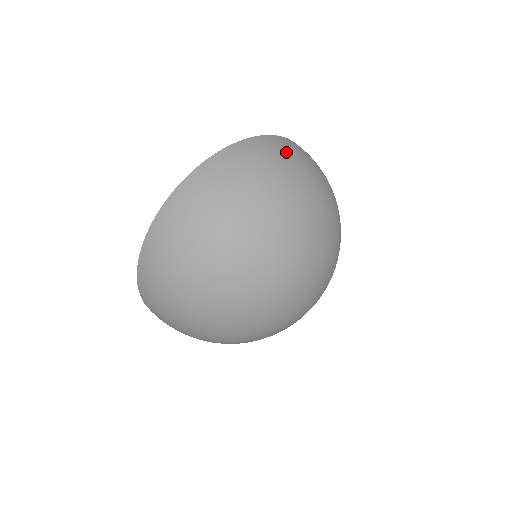
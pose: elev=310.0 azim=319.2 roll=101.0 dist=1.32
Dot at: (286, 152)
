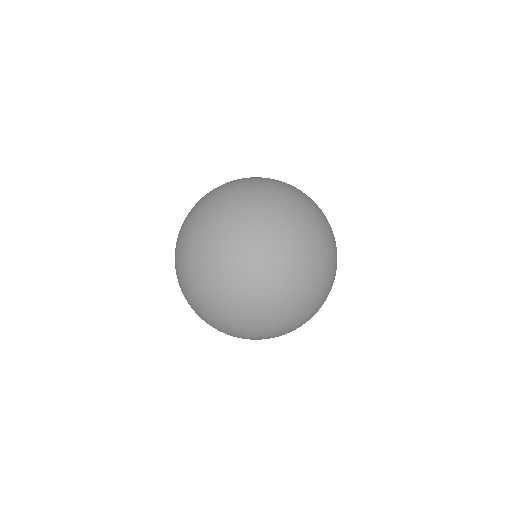
Dot at: occluded
